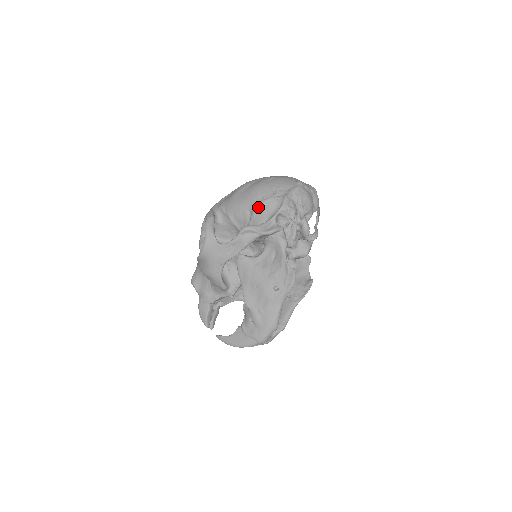
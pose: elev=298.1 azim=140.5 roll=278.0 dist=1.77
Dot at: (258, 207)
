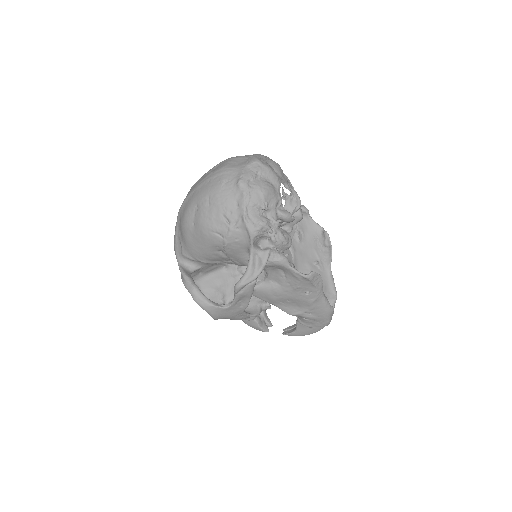
Dot at: (226, 248)
